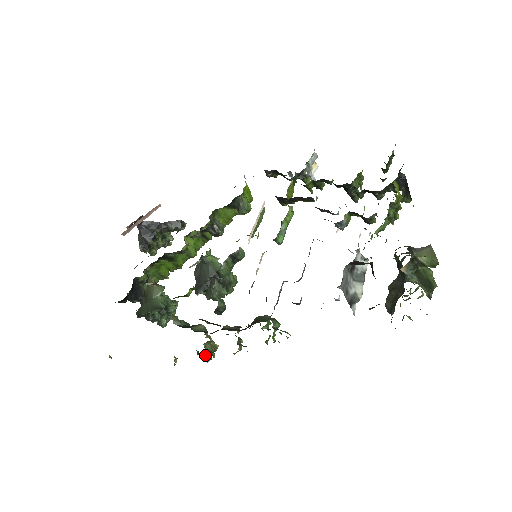
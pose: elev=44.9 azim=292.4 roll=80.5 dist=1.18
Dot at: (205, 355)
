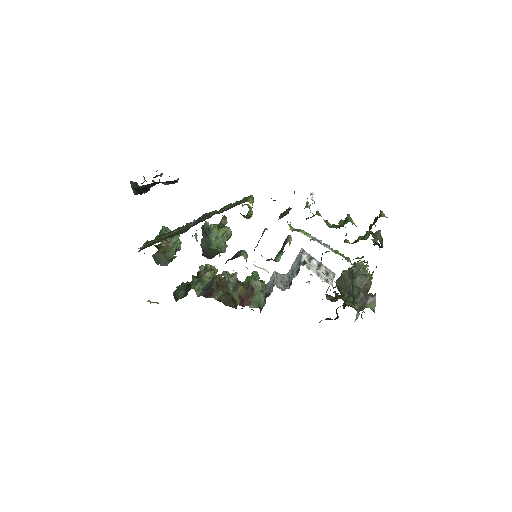
Dot at: occluded
